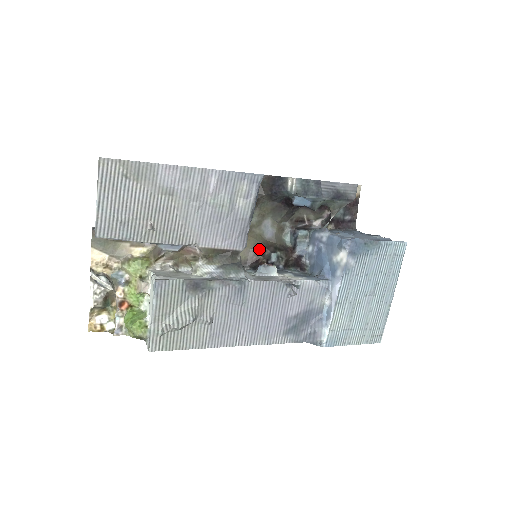
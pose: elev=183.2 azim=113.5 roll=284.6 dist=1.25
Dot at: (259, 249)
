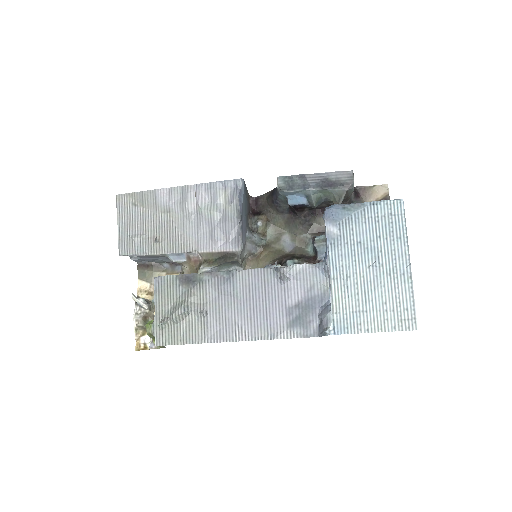
Dot at: (277, 260)
